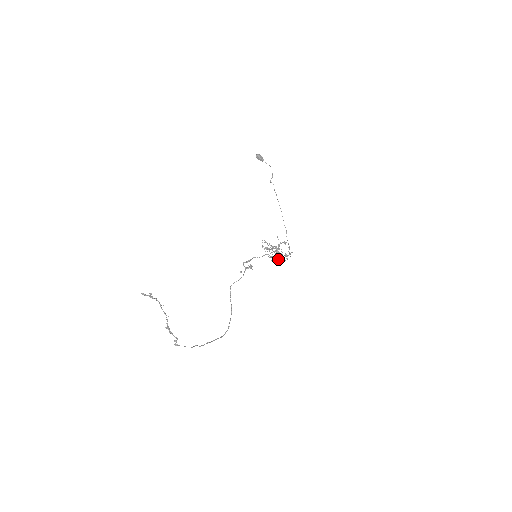
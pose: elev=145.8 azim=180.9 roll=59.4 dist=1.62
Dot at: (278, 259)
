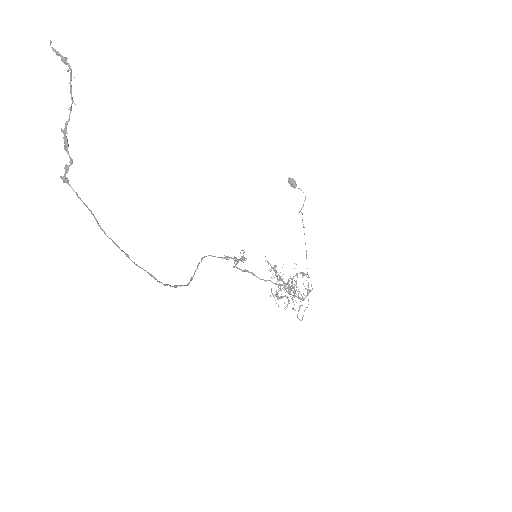
Dot at: (288, 303)
